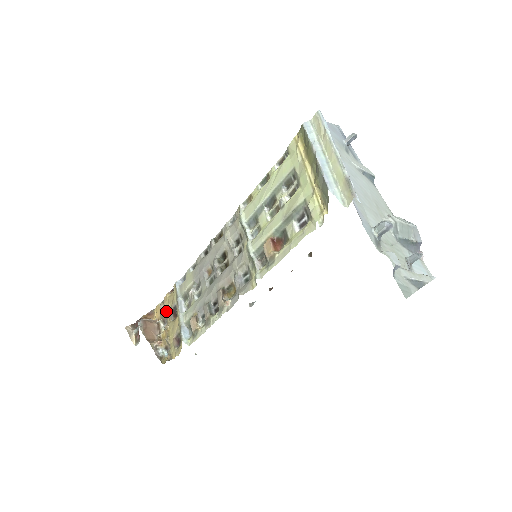
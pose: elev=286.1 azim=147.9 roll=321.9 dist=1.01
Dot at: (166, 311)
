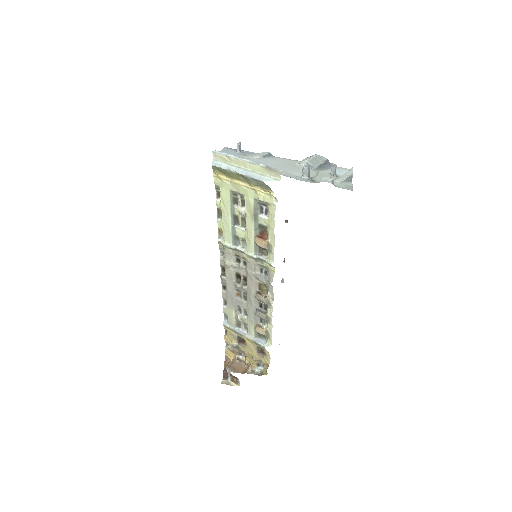
Dot at: (235, 346)
